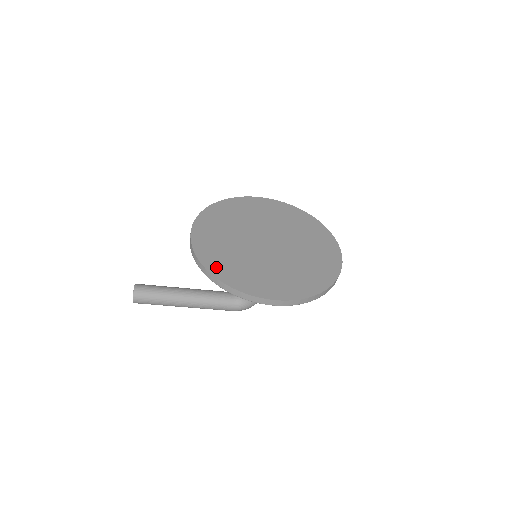
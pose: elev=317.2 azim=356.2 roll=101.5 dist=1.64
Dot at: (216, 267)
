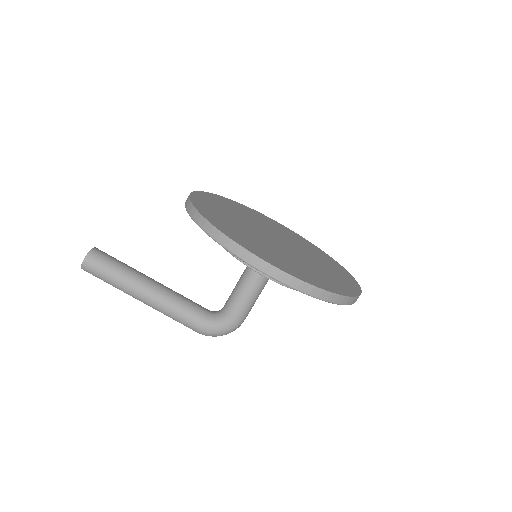
Dot at: (210, 215)
